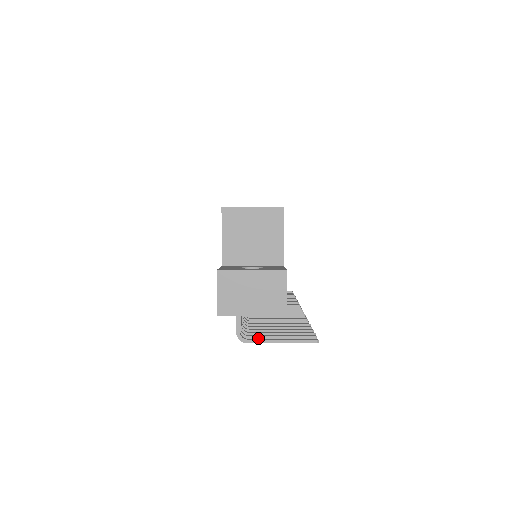
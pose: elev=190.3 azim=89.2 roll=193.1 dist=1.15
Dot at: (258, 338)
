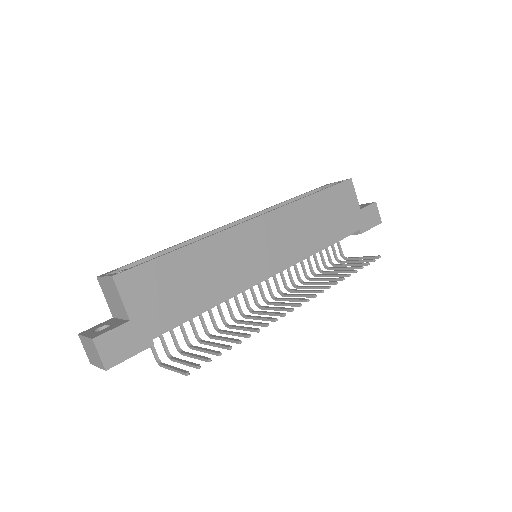
Dot at: (175, 361)
